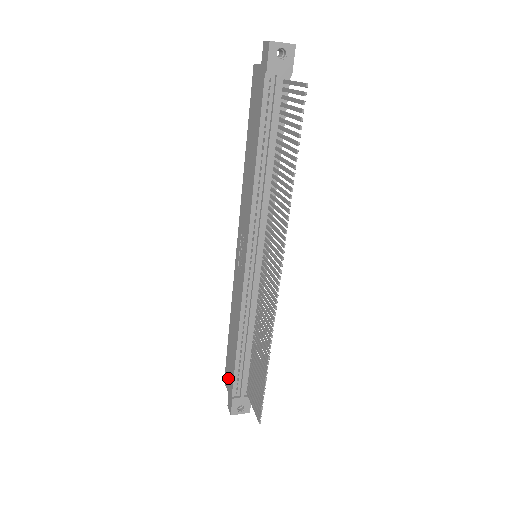
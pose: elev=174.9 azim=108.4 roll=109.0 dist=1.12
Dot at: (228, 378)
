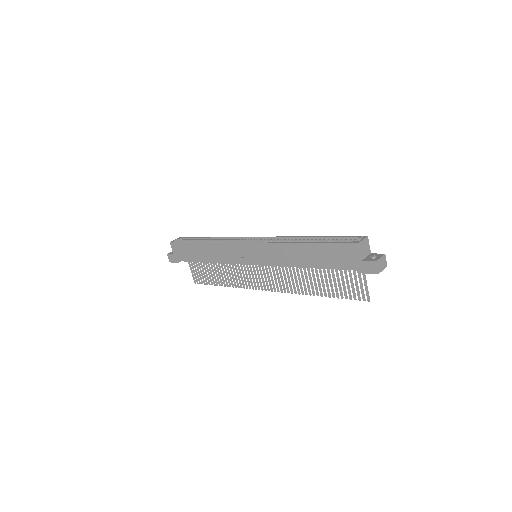
Dot at: (179, 251)
